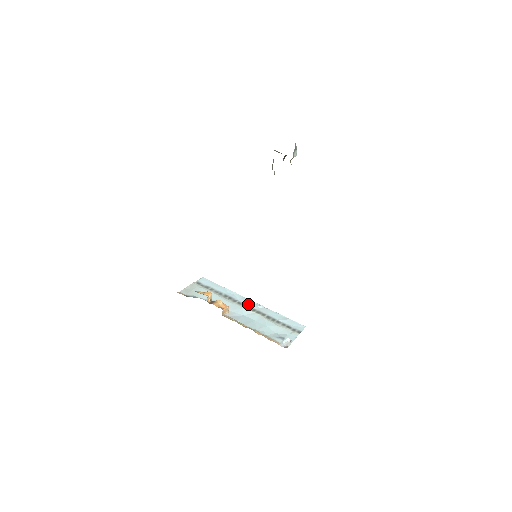
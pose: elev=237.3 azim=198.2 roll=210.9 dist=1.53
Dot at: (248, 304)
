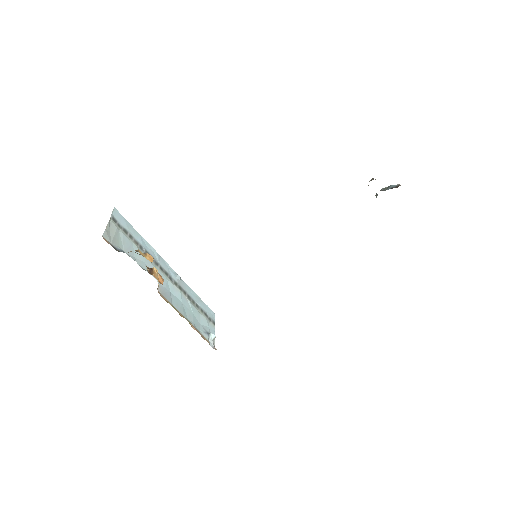
Dot at: (169, 272)
